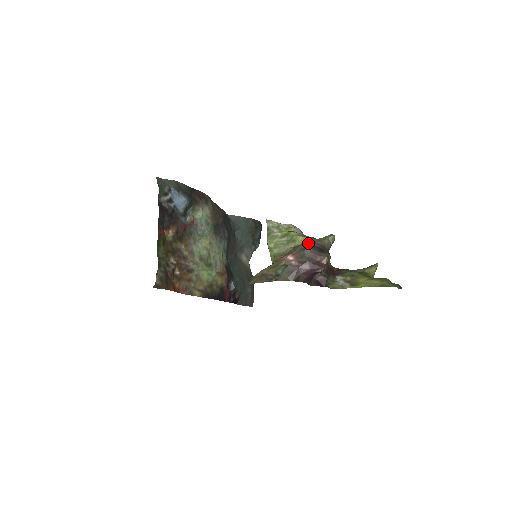
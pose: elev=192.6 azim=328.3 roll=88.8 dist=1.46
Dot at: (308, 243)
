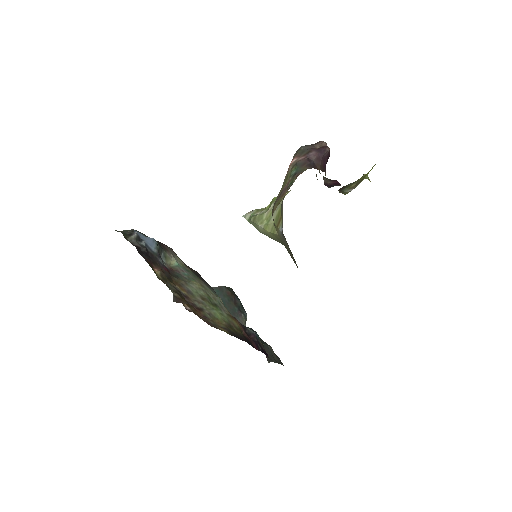
Dot at: occluded
